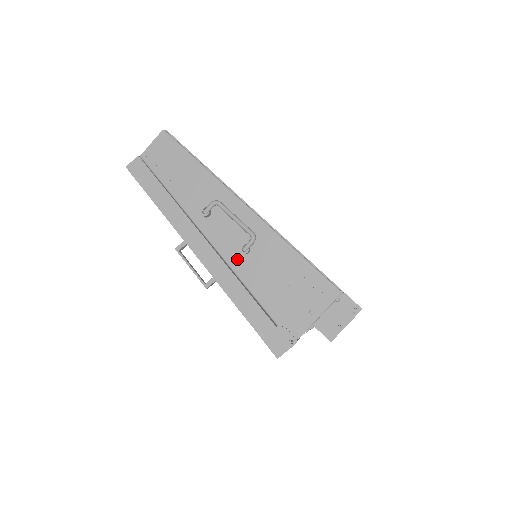
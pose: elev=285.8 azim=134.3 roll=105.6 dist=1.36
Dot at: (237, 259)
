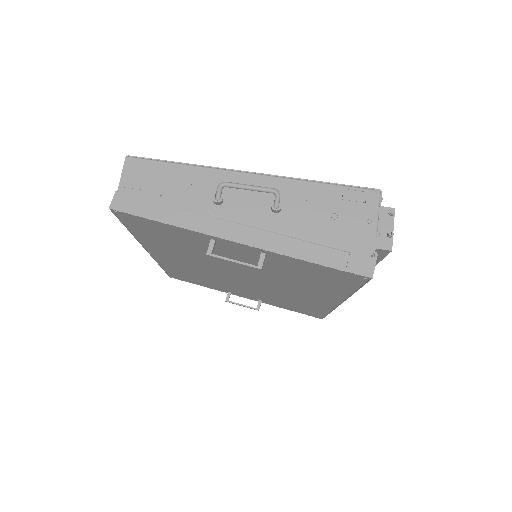
Dot at: (274, 221)
